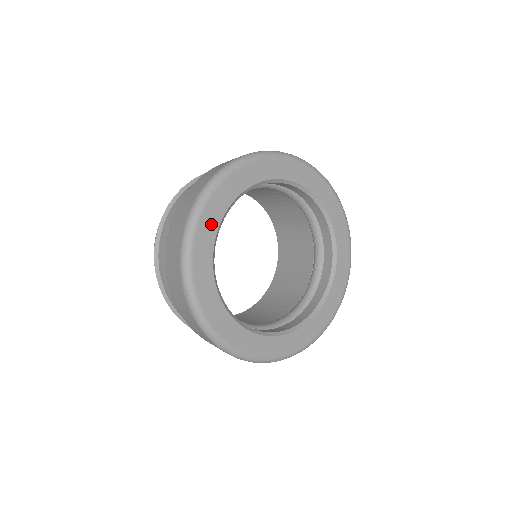
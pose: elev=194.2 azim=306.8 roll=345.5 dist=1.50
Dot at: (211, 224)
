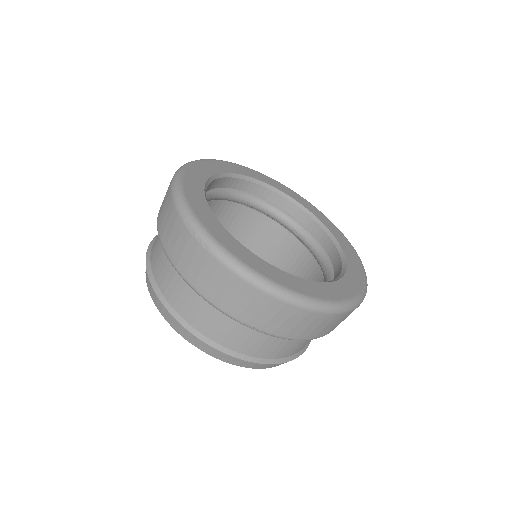
Dot at: (196, 181)
